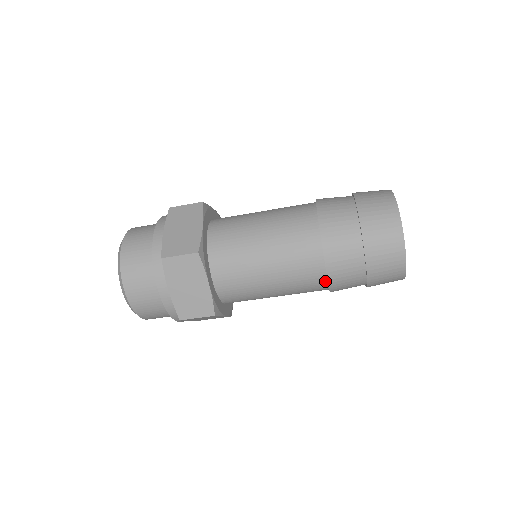
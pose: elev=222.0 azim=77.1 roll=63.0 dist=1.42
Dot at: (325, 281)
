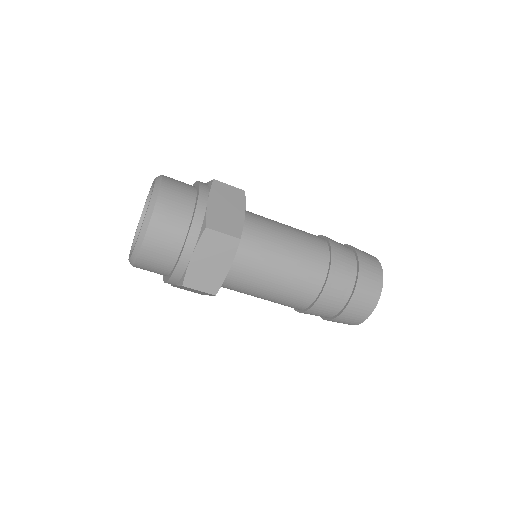
Dot at: (308, 305)
